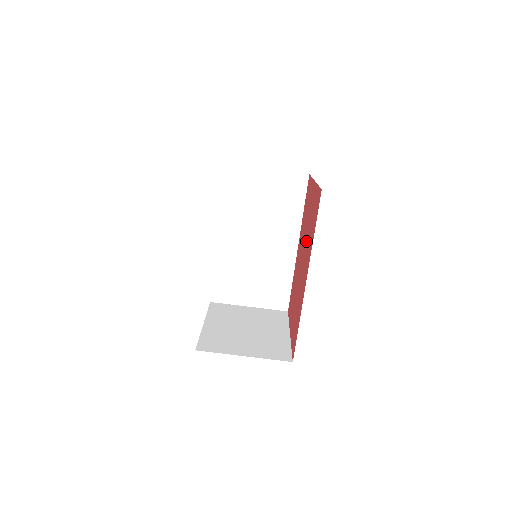
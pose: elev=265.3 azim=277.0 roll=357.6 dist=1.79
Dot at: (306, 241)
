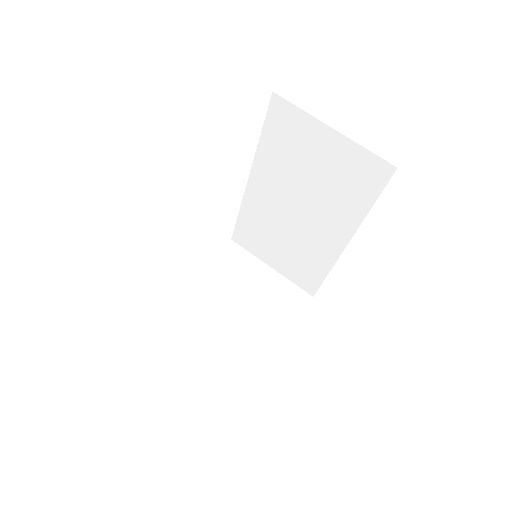
Dot at: occluded
